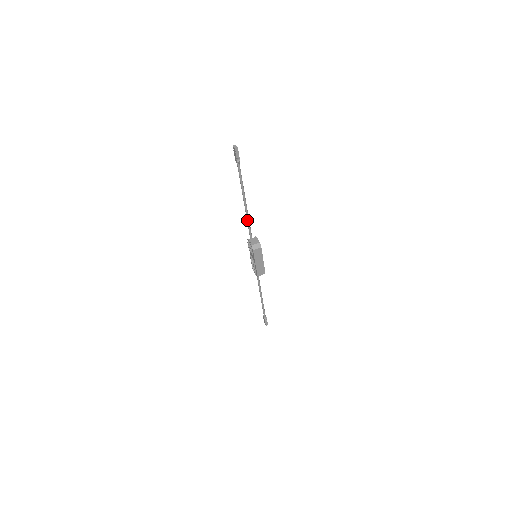
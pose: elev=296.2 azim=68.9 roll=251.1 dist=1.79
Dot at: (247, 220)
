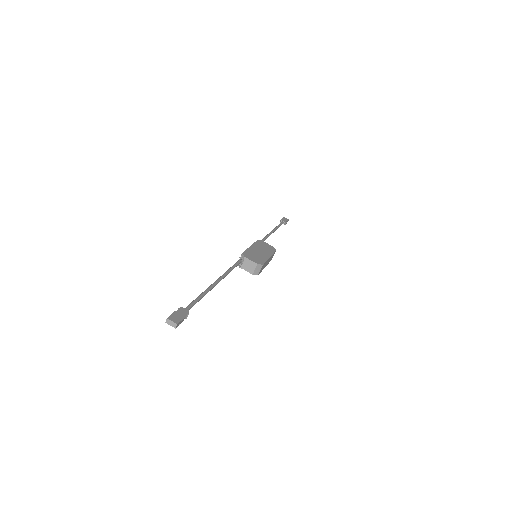
Dot at: (228, 273)
